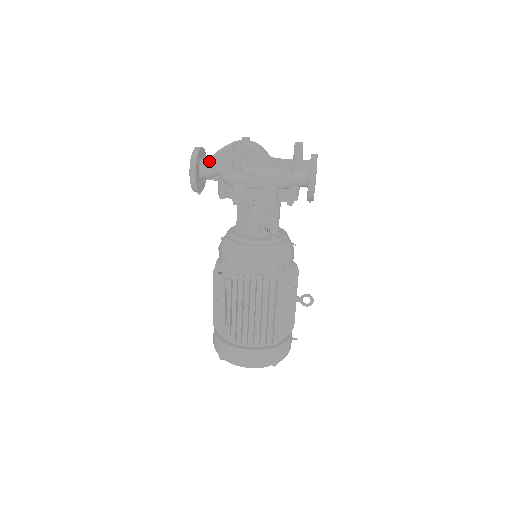
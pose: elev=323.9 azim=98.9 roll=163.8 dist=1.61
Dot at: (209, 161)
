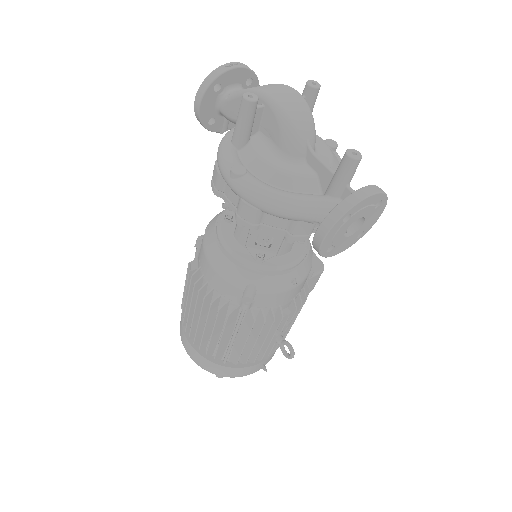
Dot at: (229, 98)
